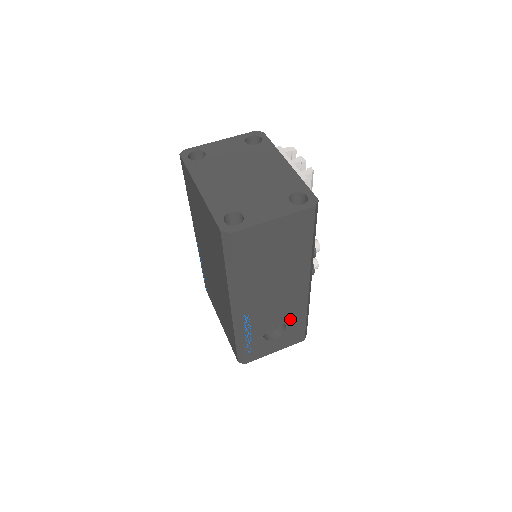
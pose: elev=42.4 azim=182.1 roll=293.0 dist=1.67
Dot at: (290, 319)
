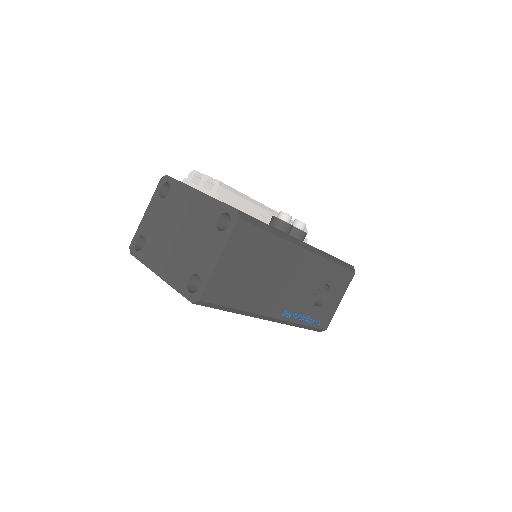
Dot at: (323, 278)
